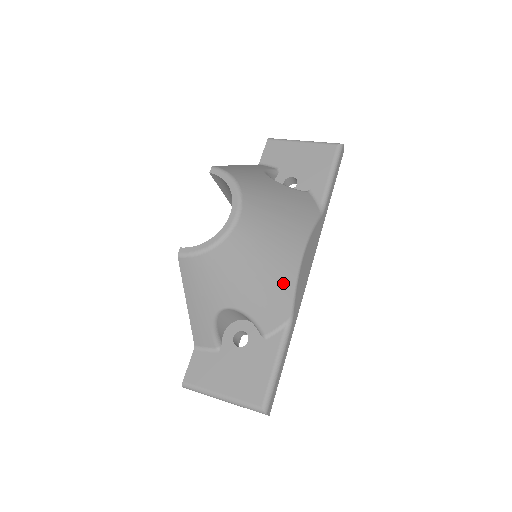
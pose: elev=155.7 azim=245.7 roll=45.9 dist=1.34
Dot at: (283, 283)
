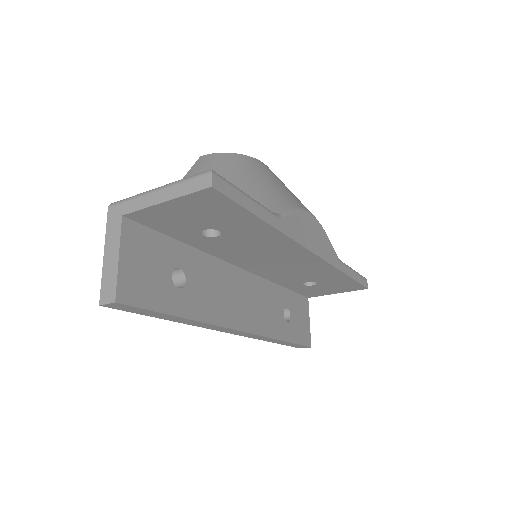
Dot at: (284, 198)
